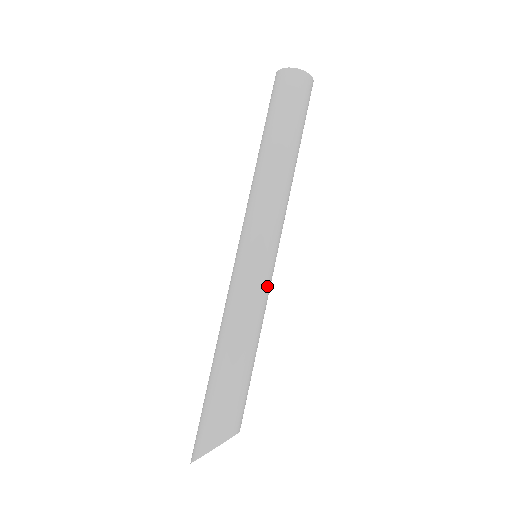
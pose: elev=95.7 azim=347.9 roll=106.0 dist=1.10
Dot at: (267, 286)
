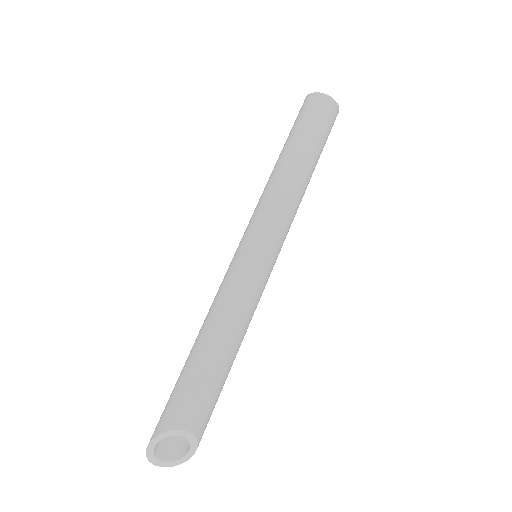
Dot at: (248, 277)
